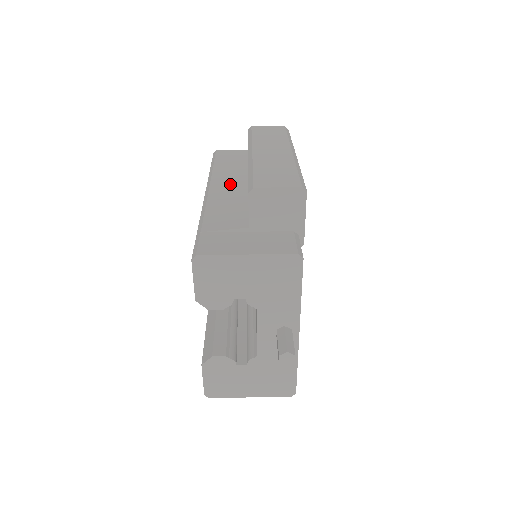
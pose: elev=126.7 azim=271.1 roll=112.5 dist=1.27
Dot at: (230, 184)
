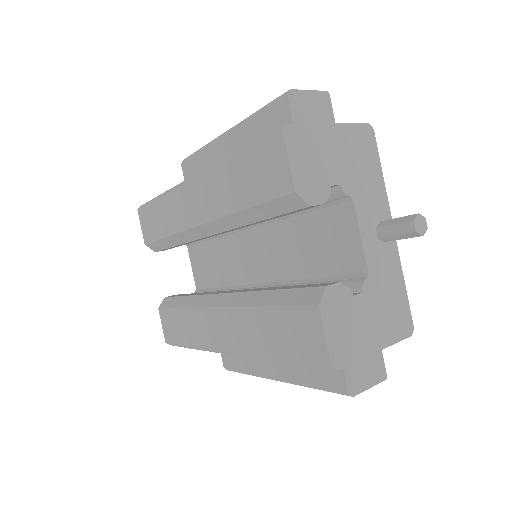
Dot at: occluded
